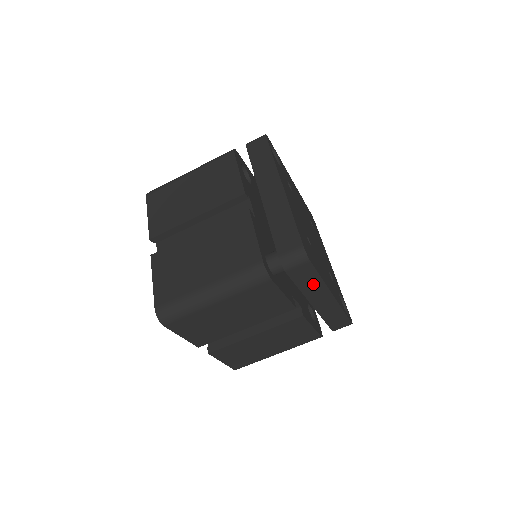
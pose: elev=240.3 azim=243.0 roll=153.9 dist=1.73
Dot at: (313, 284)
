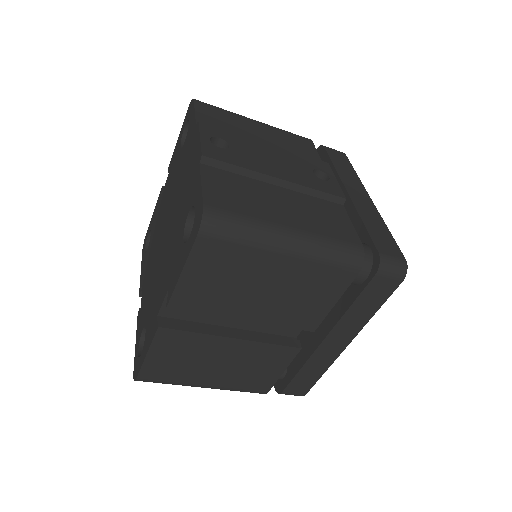
Dot at: occluded
